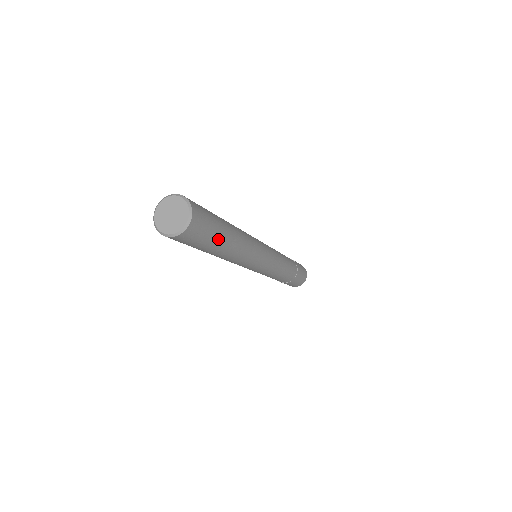
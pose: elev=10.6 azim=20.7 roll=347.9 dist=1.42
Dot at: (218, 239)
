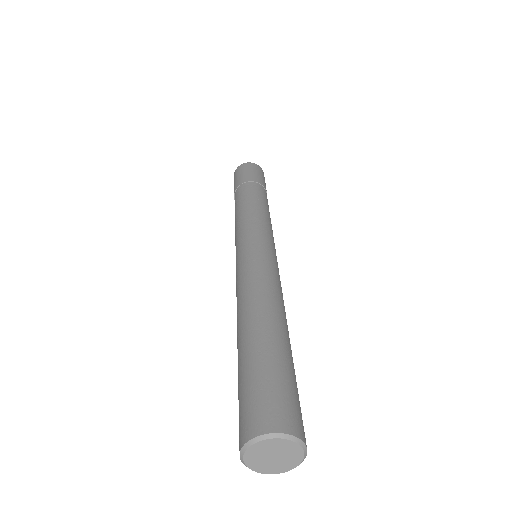
Dot at: (293, 368)
